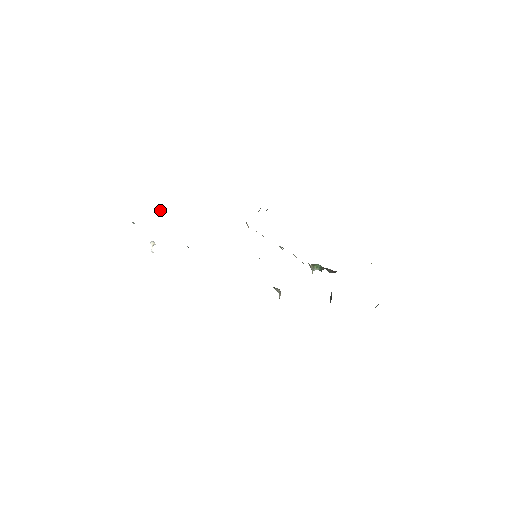
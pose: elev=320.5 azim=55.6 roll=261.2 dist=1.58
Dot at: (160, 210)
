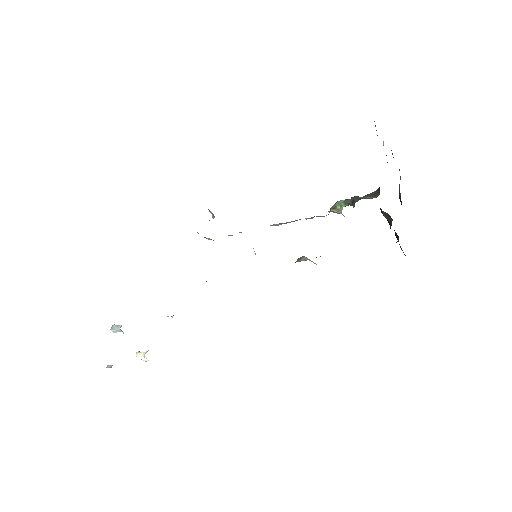
Dot at: (113, 325)
